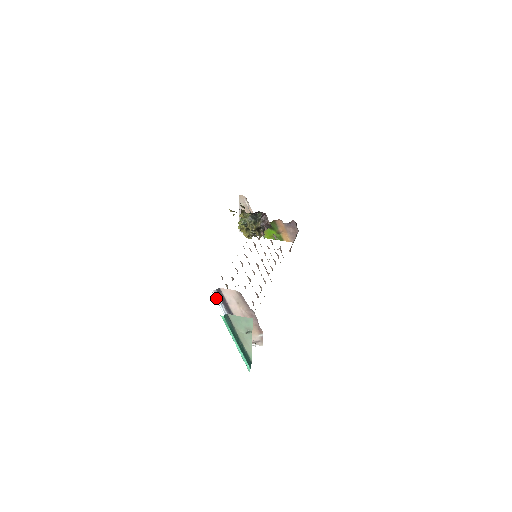
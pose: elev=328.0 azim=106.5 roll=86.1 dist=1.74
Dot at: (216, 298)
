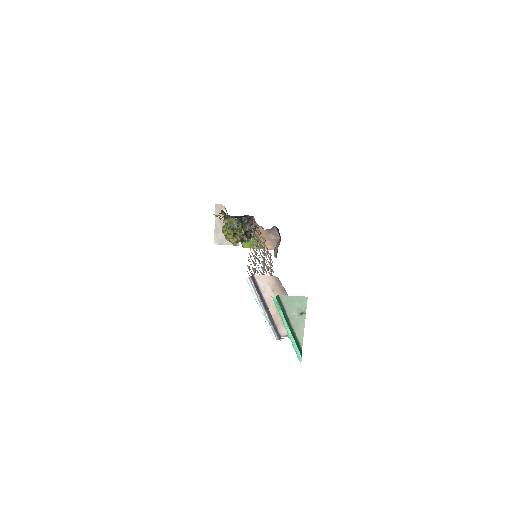
Dot at: (251, 286)
